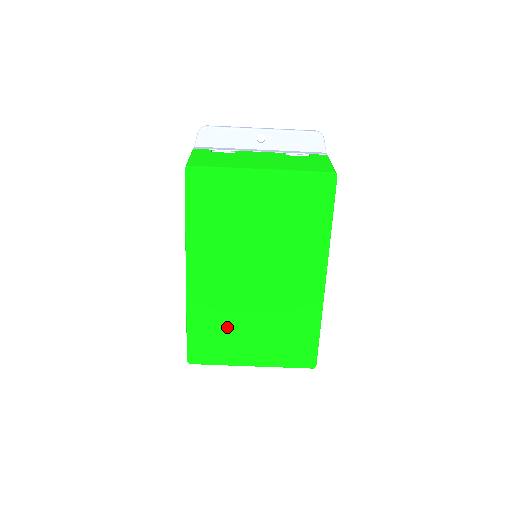
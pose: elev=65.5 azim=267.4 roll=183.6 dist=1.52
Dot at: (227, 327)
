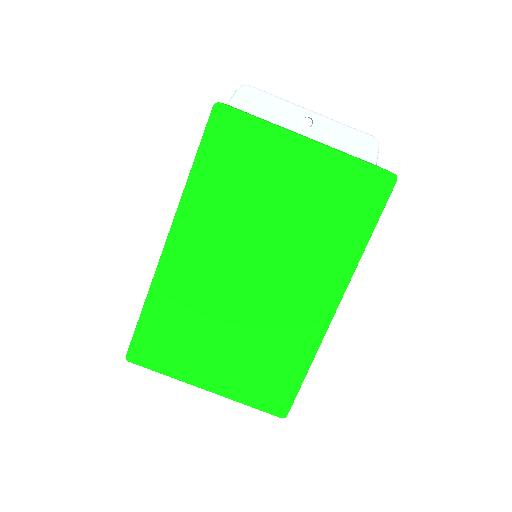
Dot at: (193, 328)
